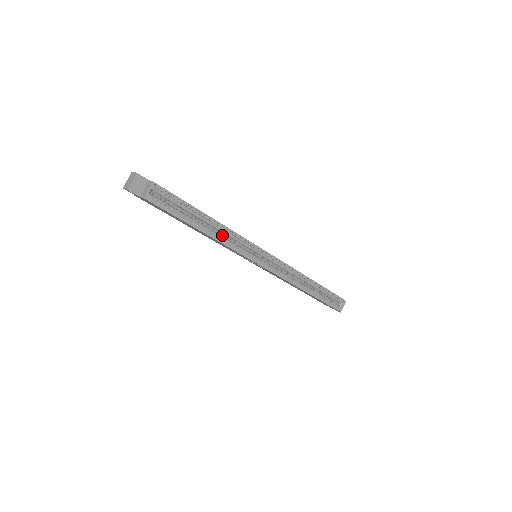
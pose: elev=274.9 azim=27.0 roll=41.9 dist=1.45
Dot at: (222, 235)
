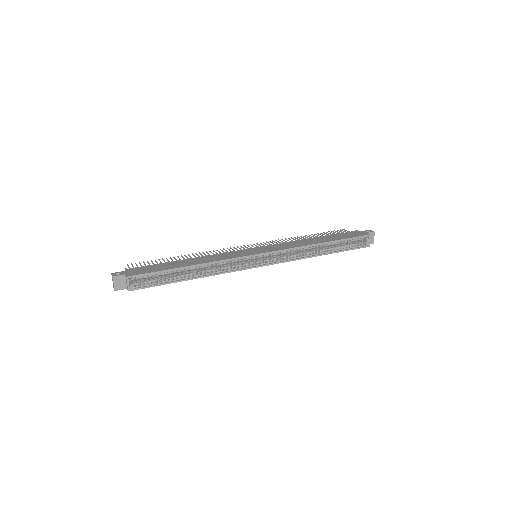
Dot at: (211, 267)
